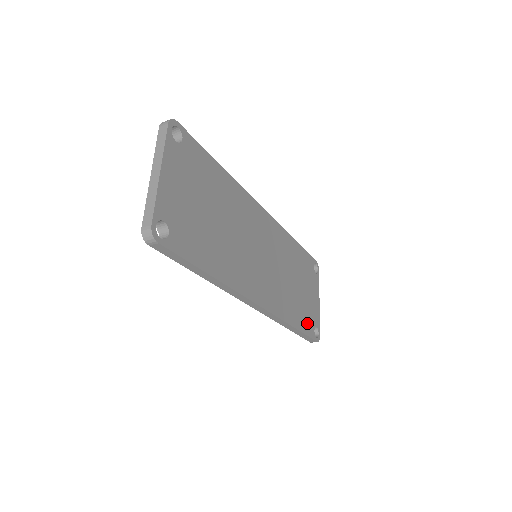
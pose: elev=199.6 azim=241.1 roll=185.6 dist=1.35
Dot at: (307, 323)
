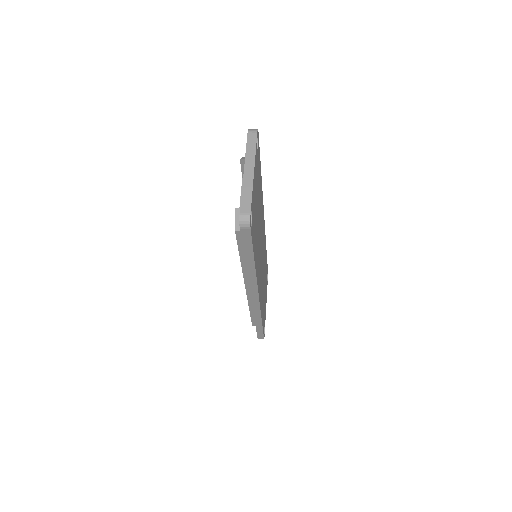
Dot at: occluded
